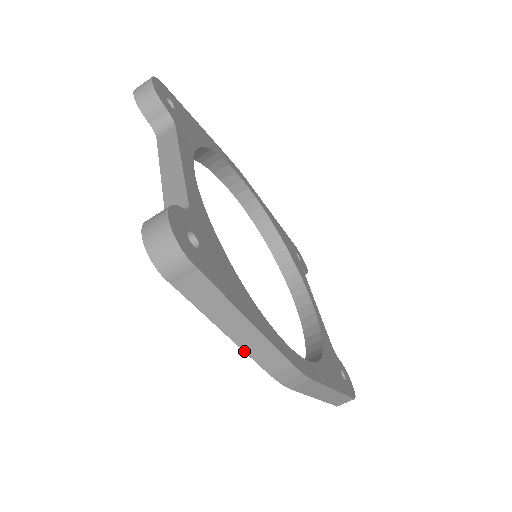
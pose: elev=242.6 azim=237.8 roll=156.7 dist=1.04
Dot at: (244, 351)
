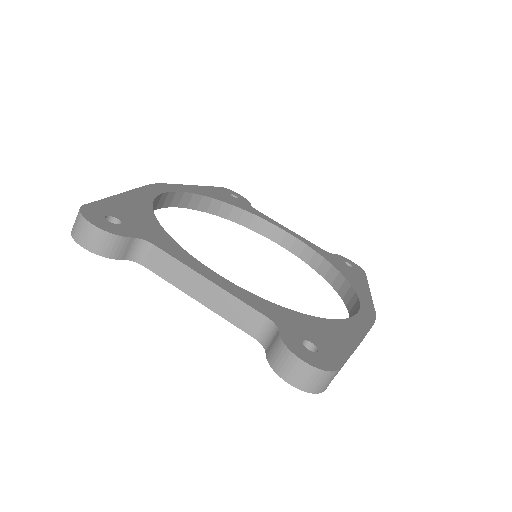
Dot at: (353, 352)
